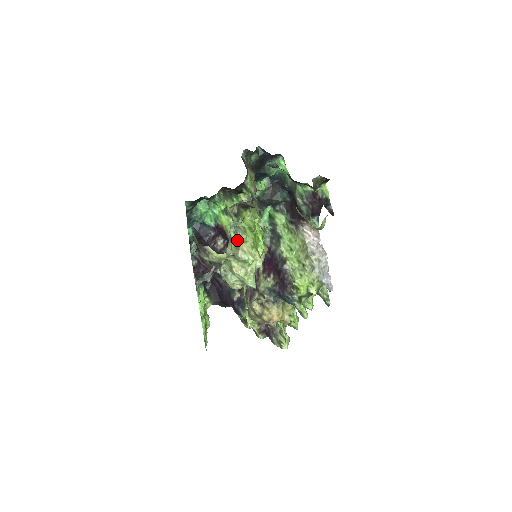
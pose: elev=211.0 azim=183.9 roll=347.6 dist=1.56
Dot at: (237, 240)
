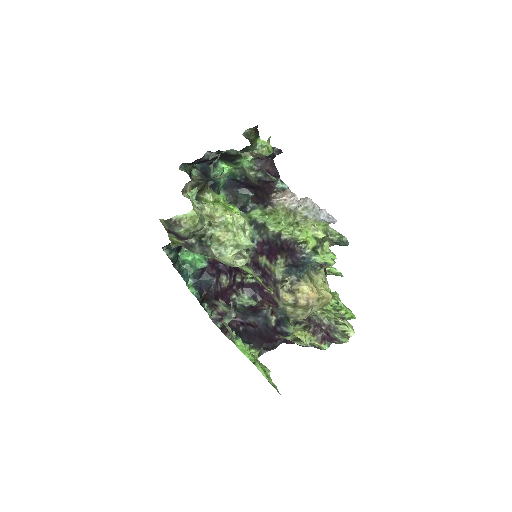
Dot at: (206, 211)
